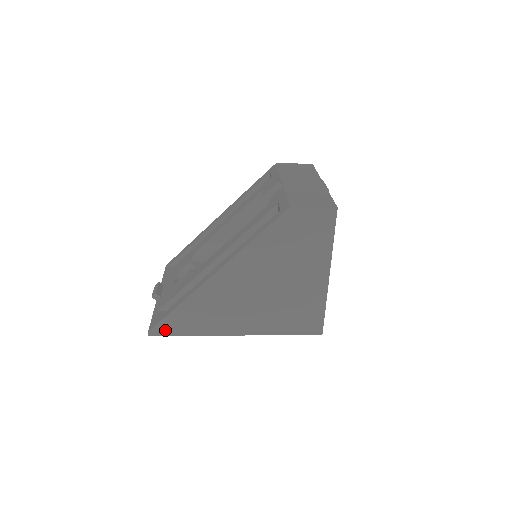
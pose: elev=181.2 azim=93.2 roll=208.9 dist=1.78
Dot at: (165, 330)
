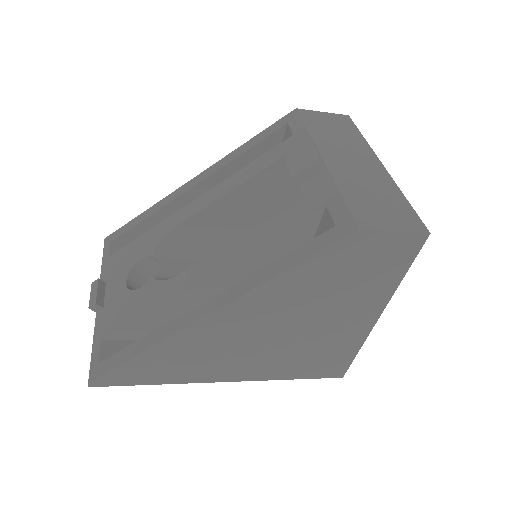
Dot at: (117, 379)
